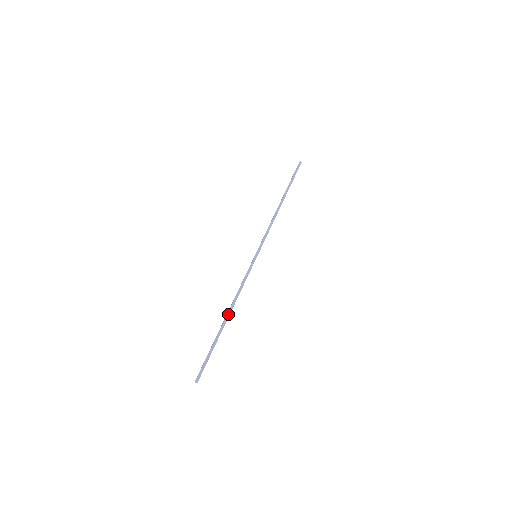
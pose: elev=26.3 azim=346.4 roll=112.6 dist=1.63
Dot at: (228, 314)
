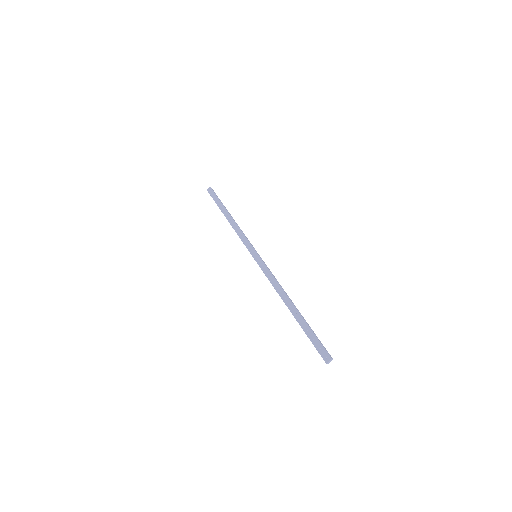
Dot at: (291, 301)
